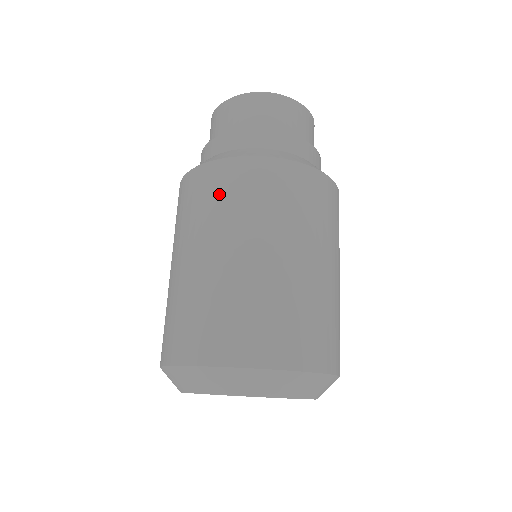
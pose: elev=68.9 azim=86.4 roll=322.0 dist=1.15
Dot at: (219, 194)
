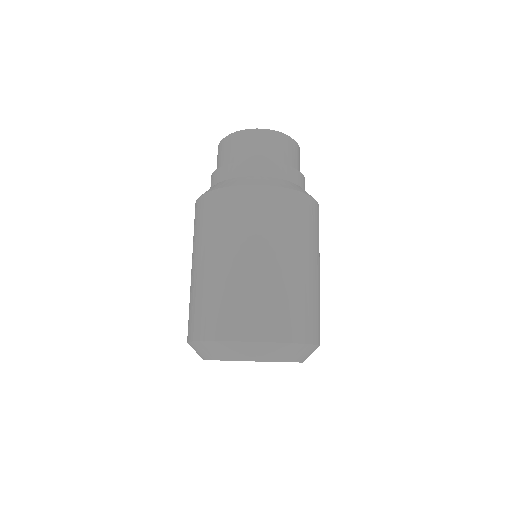
Dot at: (283, 215)
